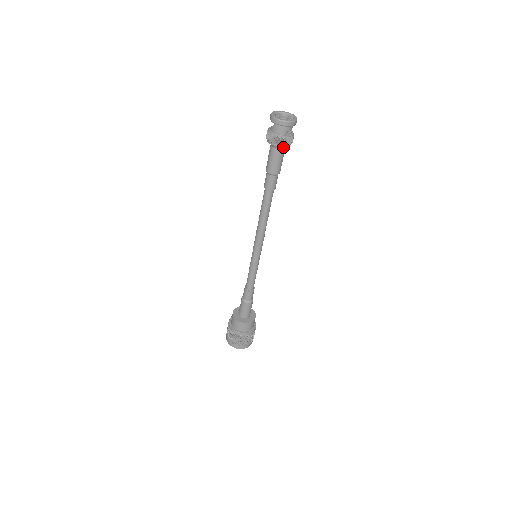
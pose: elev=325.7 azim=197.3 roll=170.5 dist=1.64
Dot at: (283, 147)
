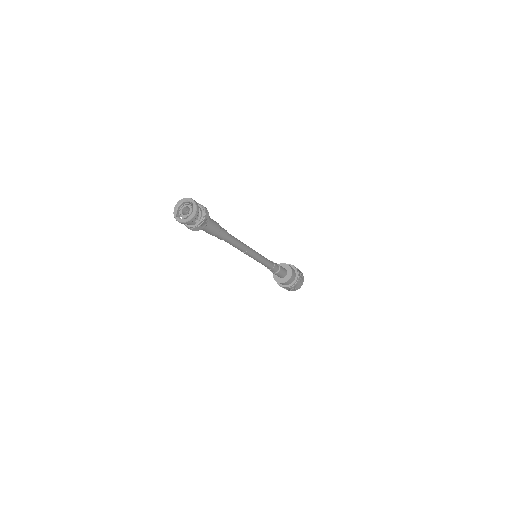
Dot at: occluded
